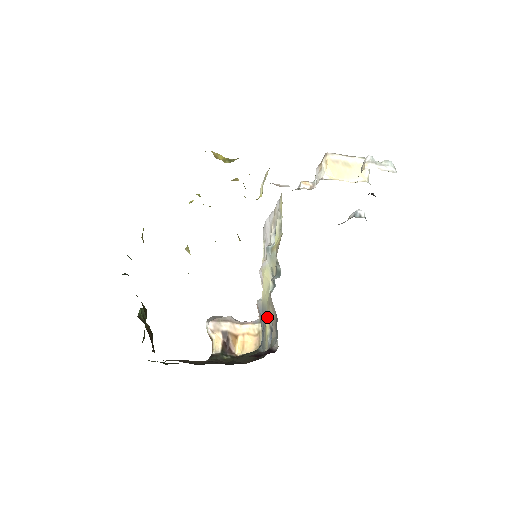
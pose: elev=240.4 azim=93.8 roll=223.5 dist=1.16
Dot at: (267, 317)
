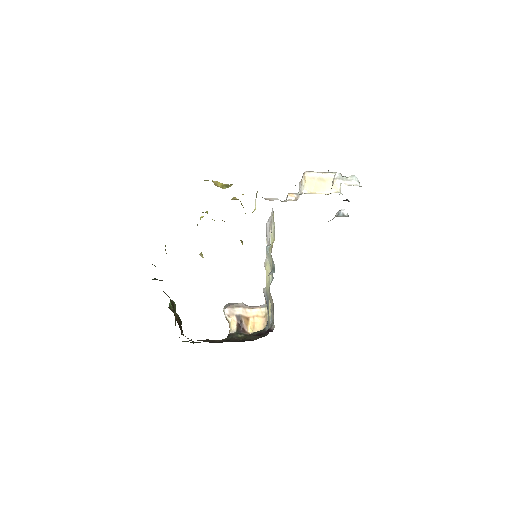
Dot at: (269, 303)
